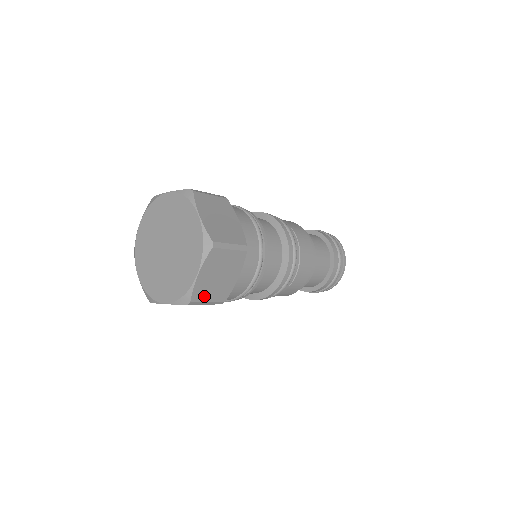
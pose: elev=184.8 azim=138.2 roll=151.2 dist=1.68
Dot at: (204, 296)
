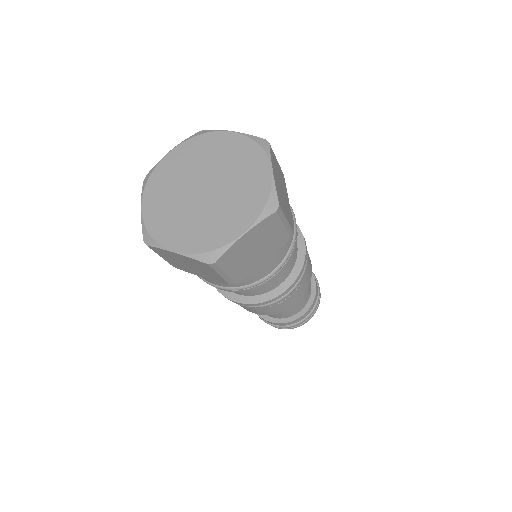
Dot at: (229, 264)
